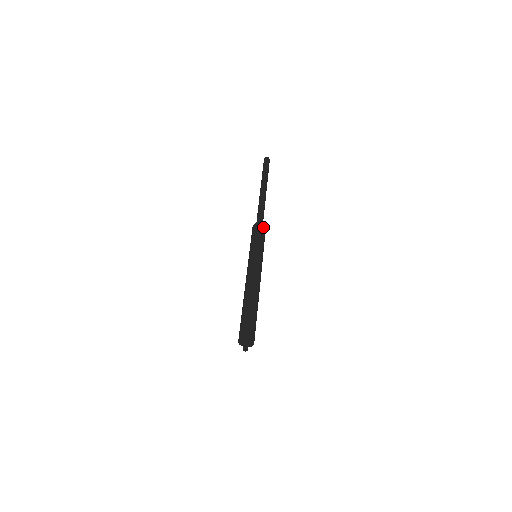
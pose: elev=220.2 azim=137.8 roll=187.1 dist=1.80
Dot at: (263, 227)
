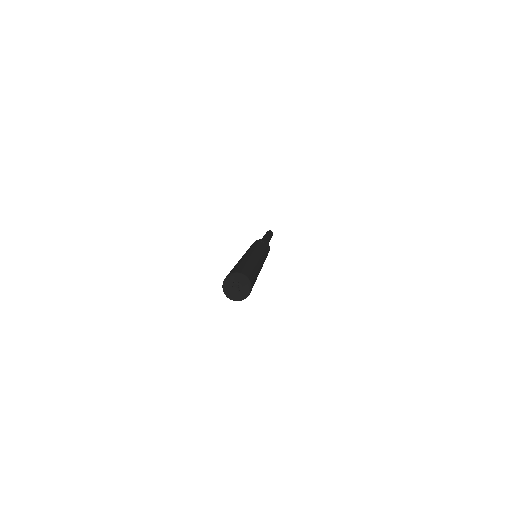
Dot at: (262, 240)
